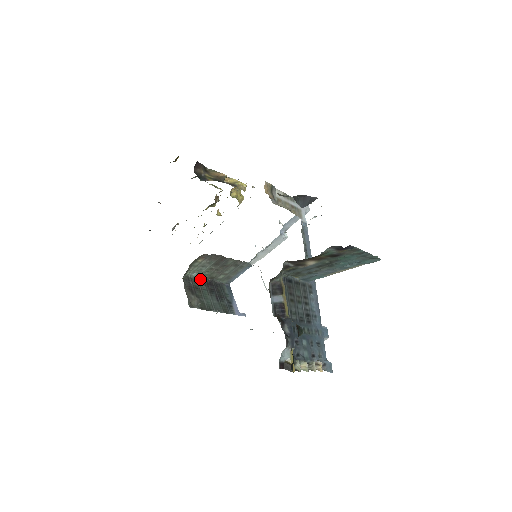
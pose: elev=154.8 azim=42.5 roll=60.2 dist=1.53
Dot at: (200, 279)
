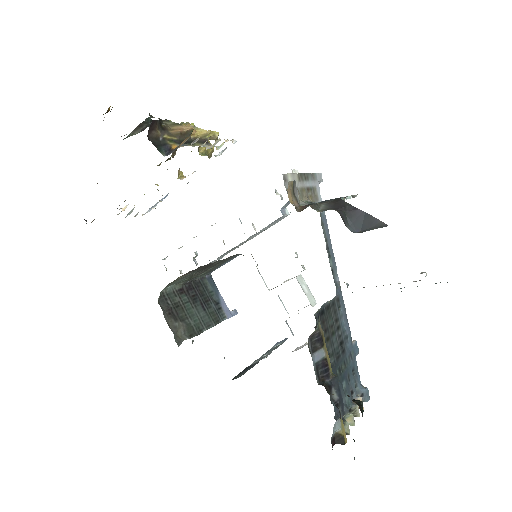
Dot at: (177, 288)
